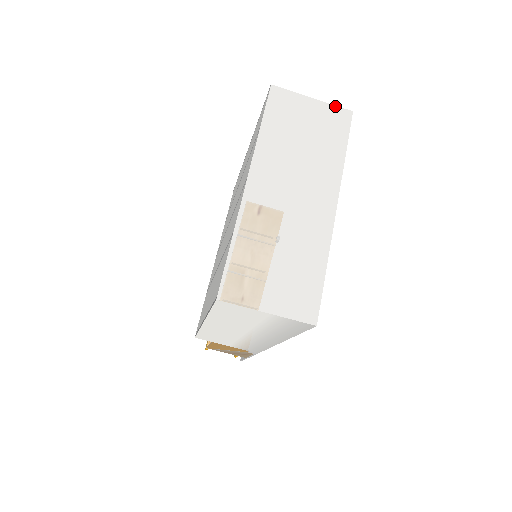
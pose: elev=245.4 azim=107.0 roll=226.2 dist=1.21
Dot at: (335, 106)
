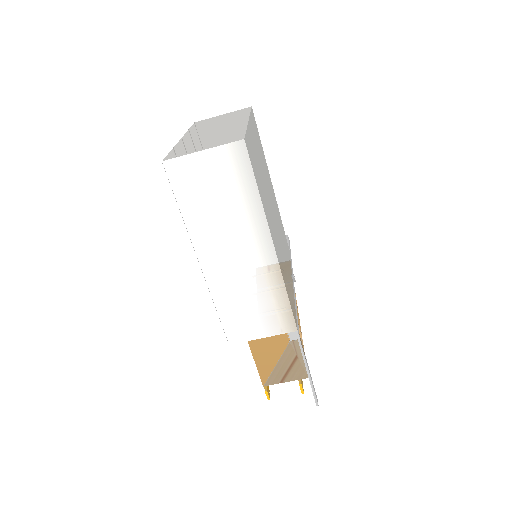
Dot at: (239, 110)
